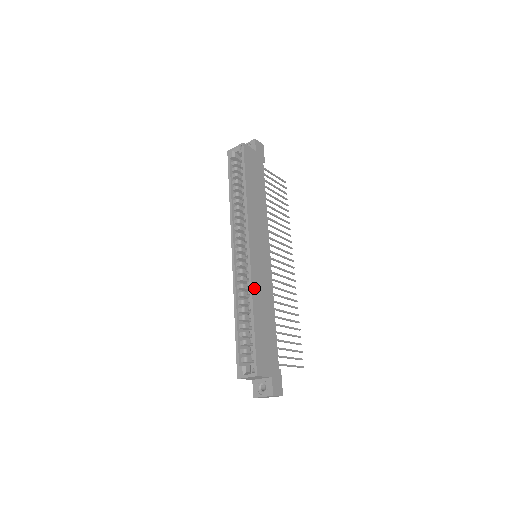
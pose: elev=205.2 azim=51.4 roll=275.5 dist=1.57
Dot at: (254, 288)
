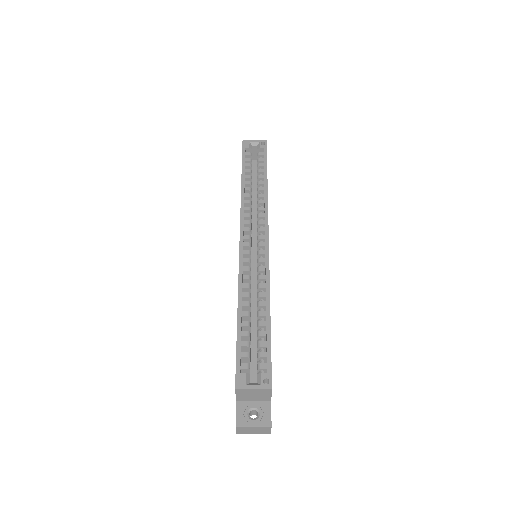
Dot at: (269, 284)
